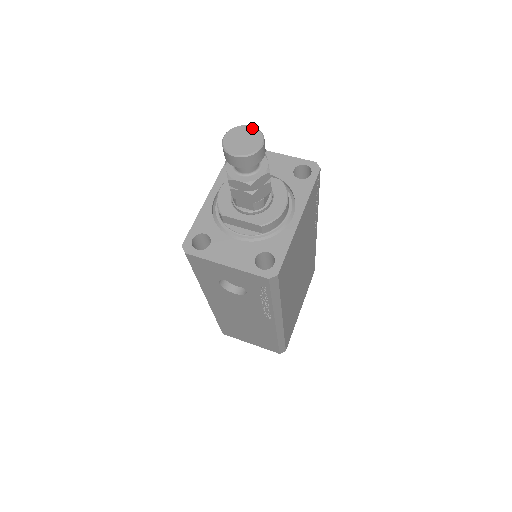
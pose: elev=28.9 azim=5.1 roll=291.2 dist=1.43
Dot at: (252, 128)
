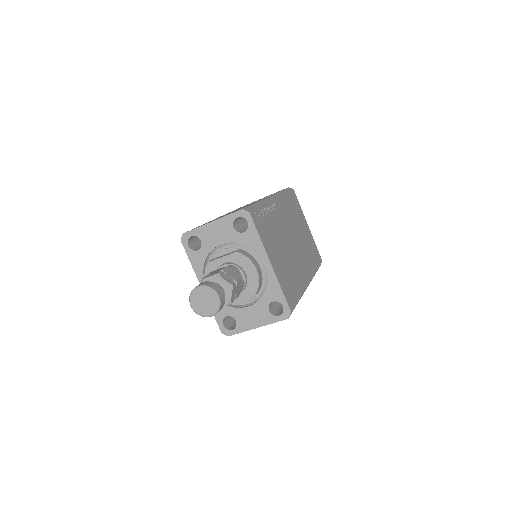
Dot at: (201, 289)
